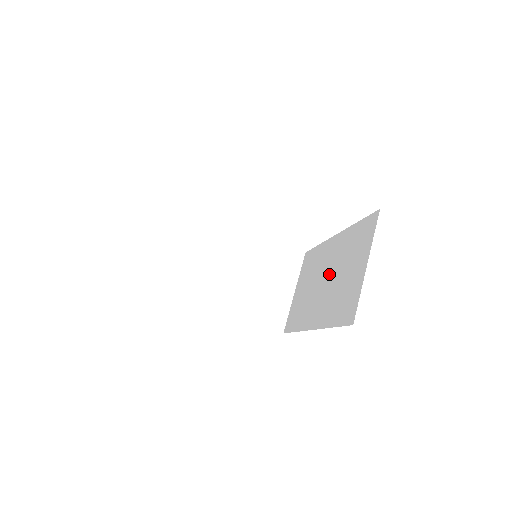
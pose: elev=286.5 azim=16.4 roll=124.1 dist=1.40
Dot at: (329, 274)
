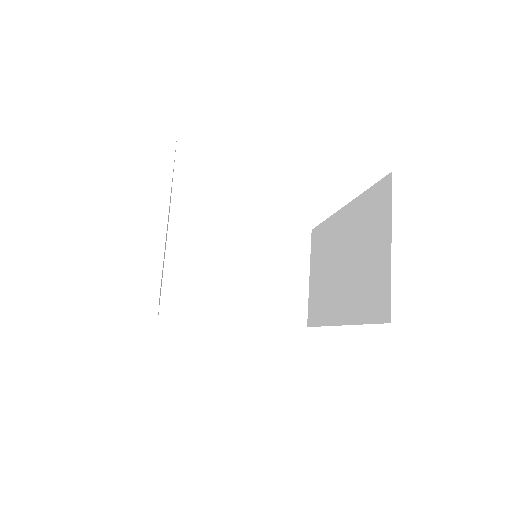
Dot at: (345, 257)
